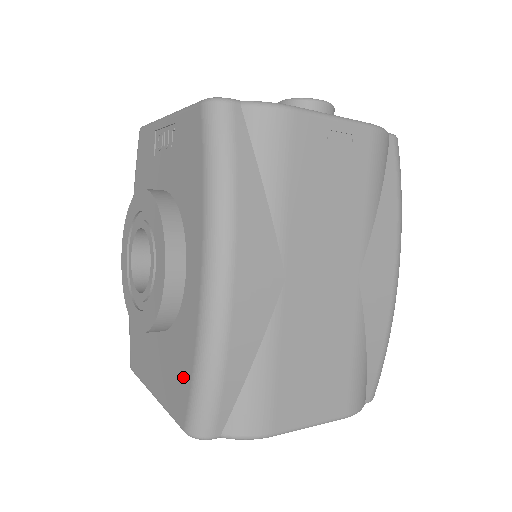
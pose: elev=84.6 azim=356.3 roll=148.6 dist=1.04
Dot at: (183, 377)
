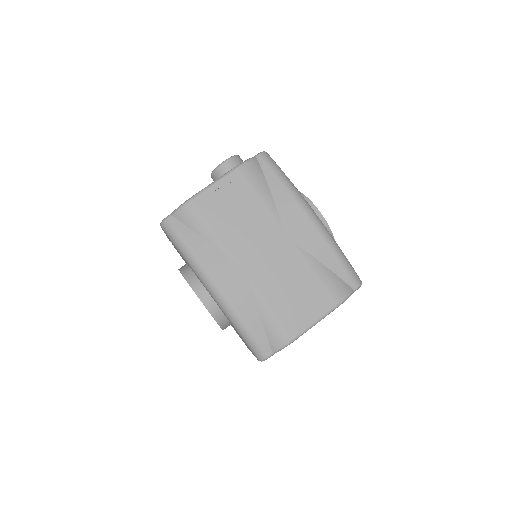
Dot at: occluded
